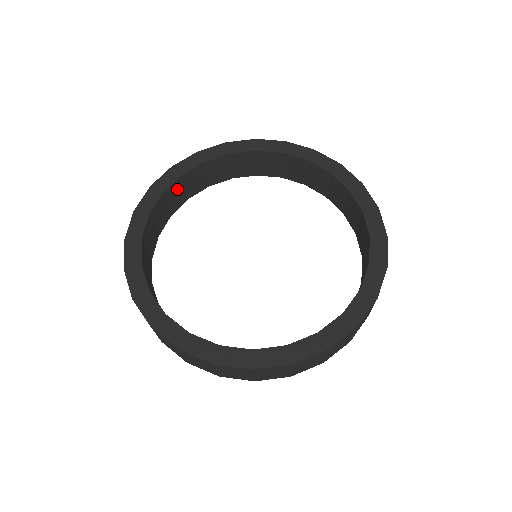
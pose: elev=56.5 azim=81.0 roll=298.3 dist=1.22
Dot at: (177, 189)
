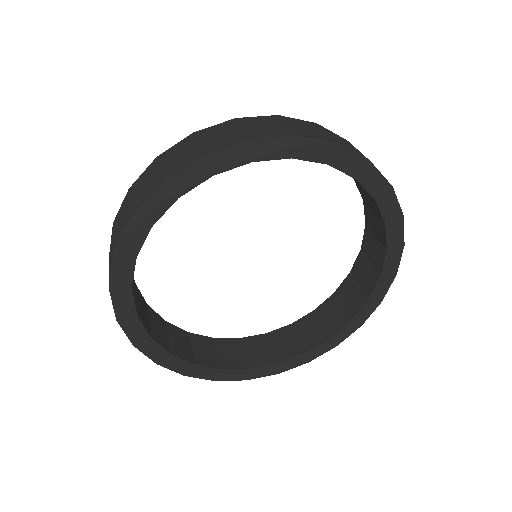
Dot at: occluded
